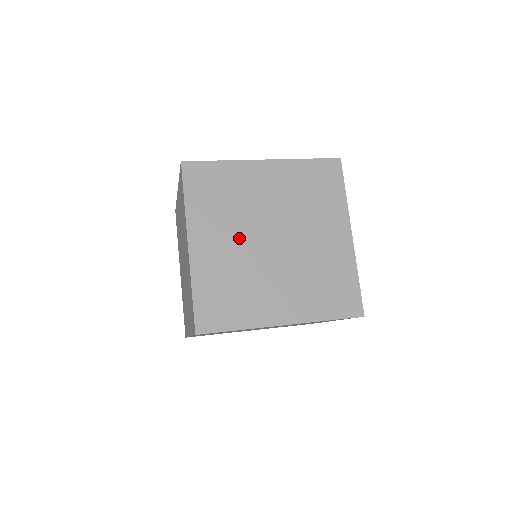
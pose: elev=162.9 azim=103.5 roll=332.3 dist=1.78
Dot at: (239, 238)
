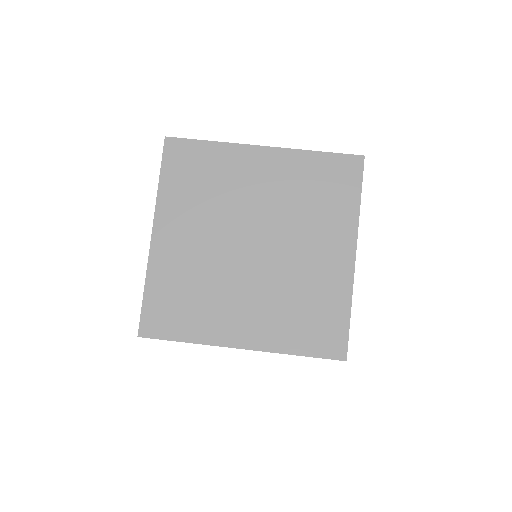
Dot at: occluded
